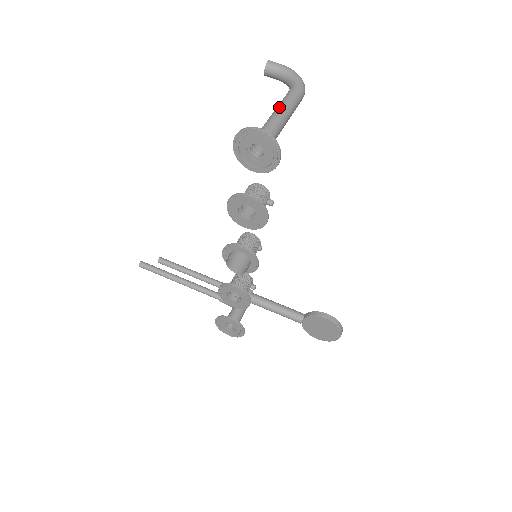
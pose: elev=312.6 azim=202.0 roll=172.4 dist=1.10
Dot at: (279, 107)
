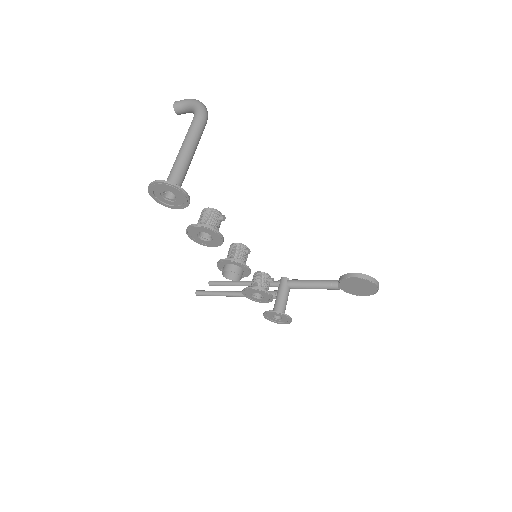
Dot at: occluded
